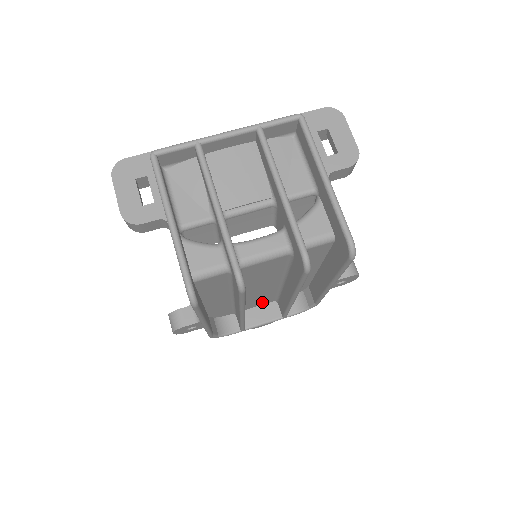
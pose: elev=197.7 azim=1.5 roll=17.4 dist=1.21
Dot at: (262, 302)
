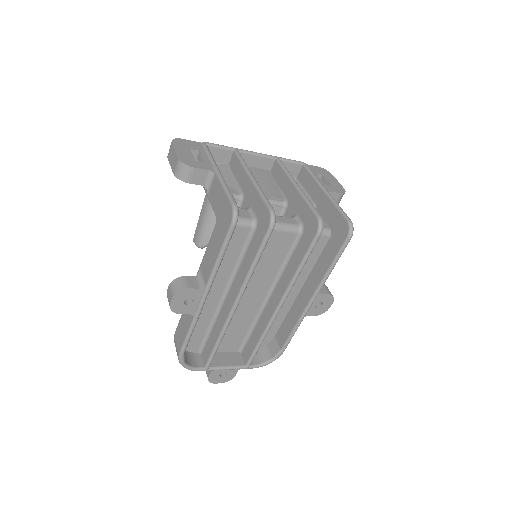
Dot at: (230, 344)
